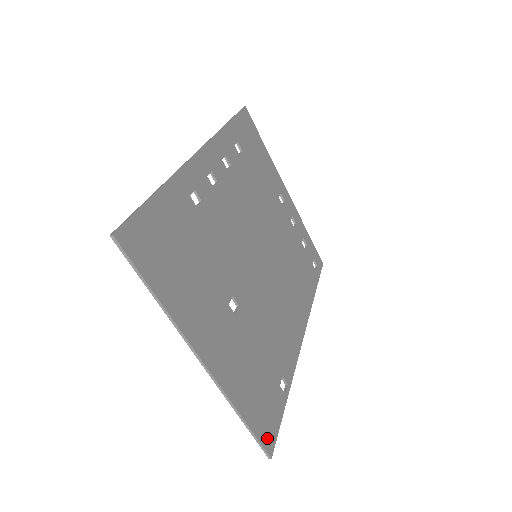
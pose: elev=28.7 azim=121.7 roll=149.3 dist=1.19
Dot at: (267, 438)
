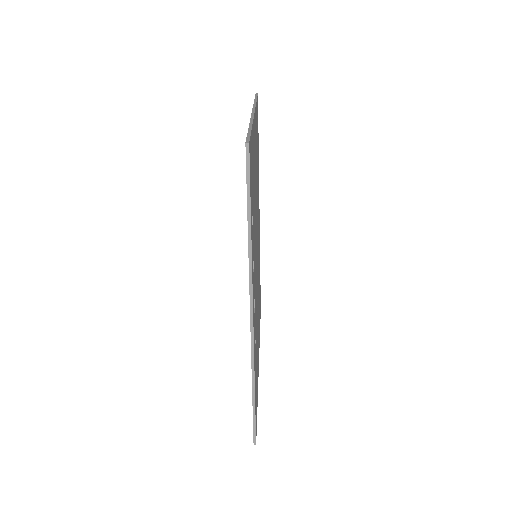
Dot at: (260, 309)
